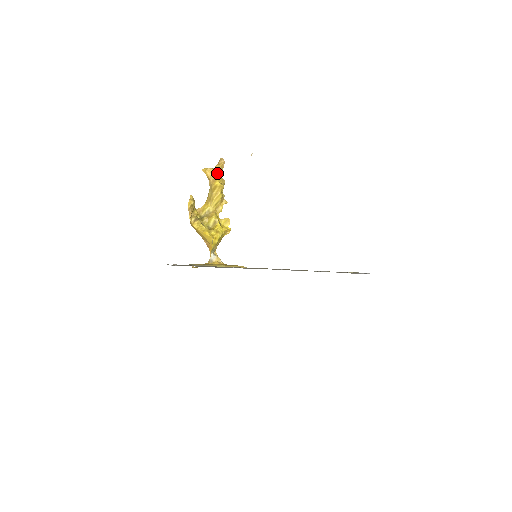
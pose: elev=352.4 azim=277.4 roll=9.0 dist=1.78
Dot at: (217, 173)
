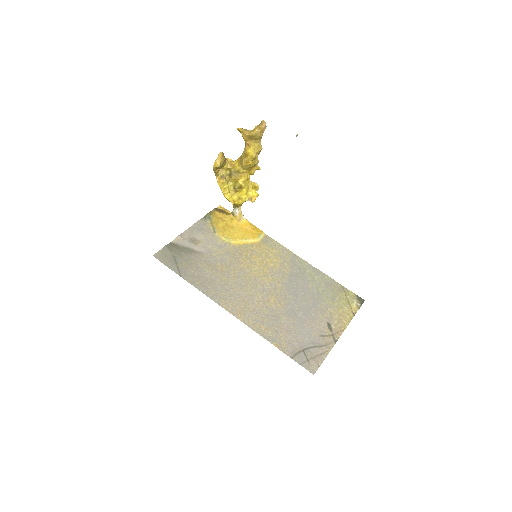
Dot at: (254, 138)
